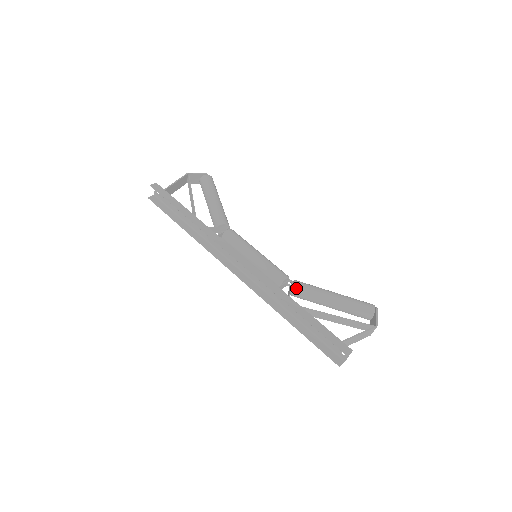
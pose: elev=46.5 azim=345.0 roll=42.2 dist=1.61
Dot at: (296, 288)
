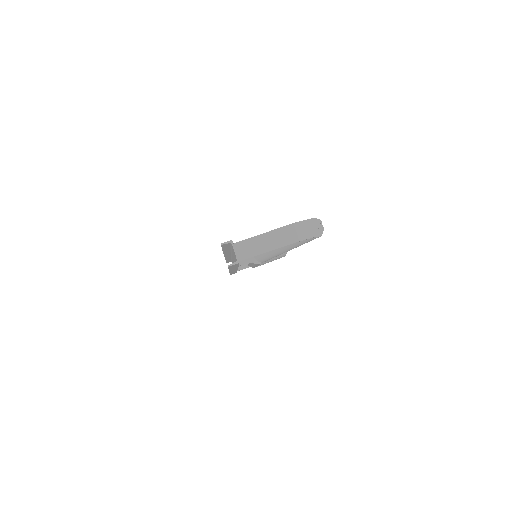
Dot at: occluded
